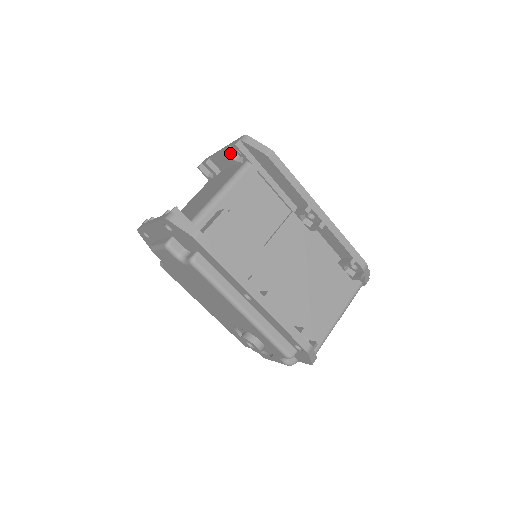
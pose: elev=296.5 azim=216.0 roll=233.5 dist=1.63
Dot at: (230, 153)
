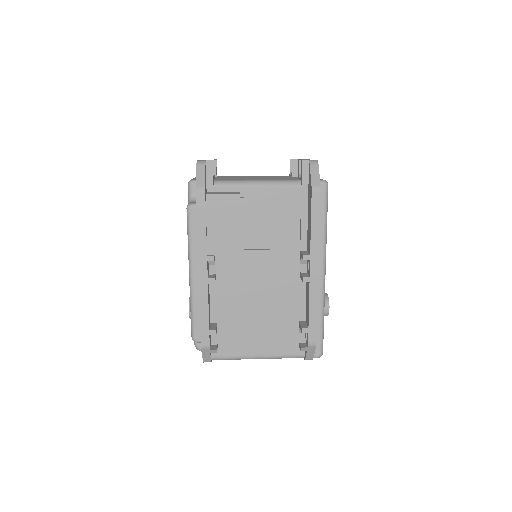
Dot at: (300, 165)
